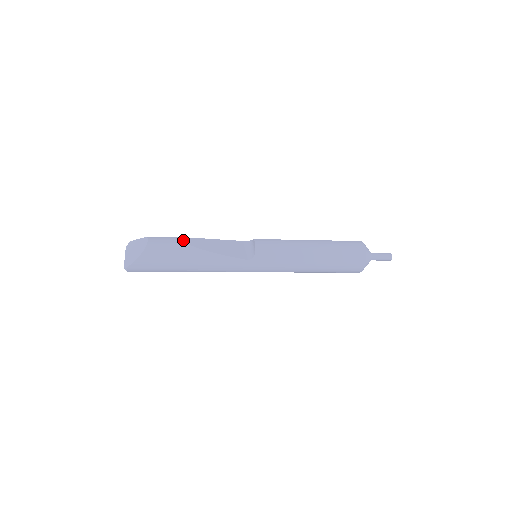
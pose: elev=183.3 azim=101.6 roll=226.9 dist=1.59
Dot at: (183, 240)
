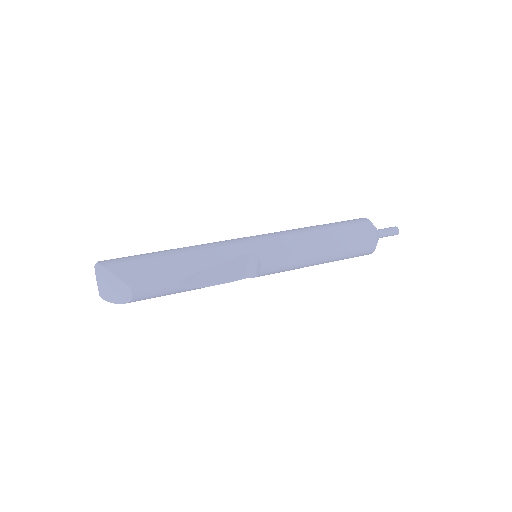
Dot at: (176, 285)
